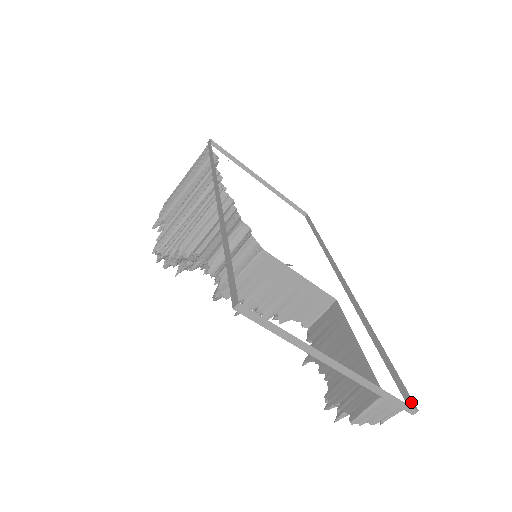
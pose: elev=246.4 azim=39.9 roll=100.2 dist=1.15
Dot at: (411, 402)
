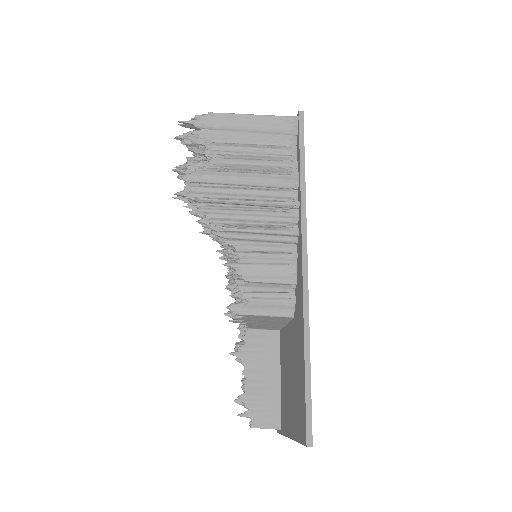
Dot at: occluded
